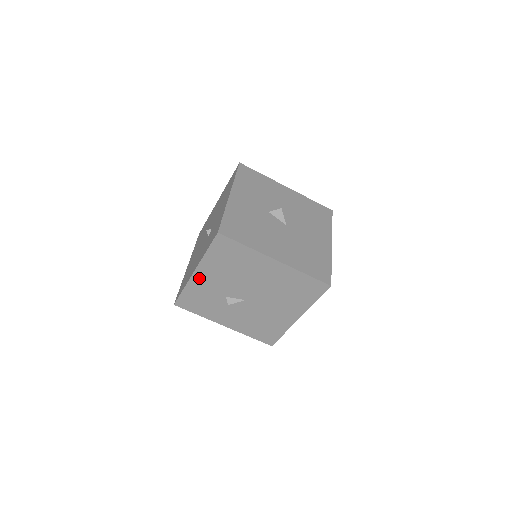
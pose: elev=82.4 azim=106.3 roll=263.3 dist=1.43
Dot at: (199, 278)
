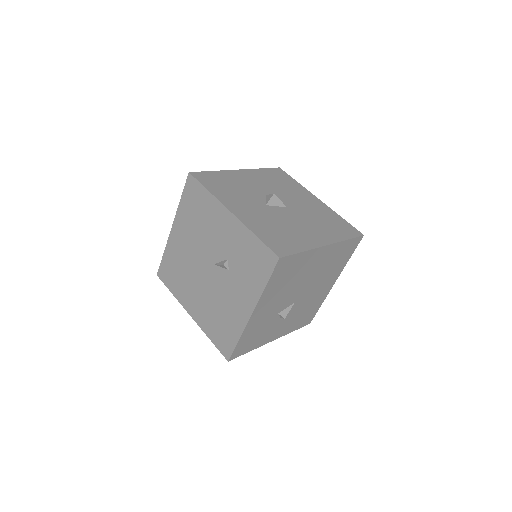
Dot at: (256, 316)
